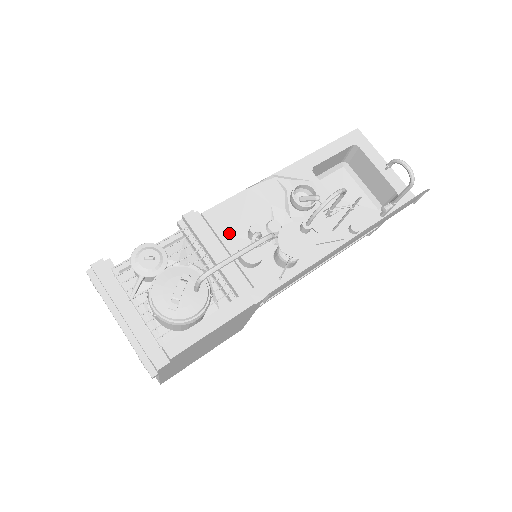
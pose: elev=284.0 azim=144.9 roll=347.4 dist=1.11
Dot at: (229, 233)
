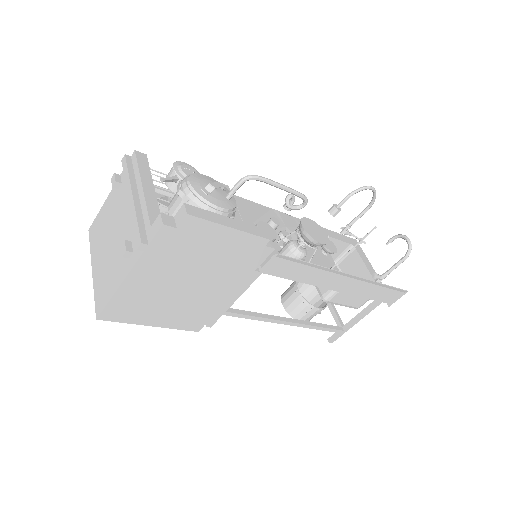
Dot at: (249, 217)
